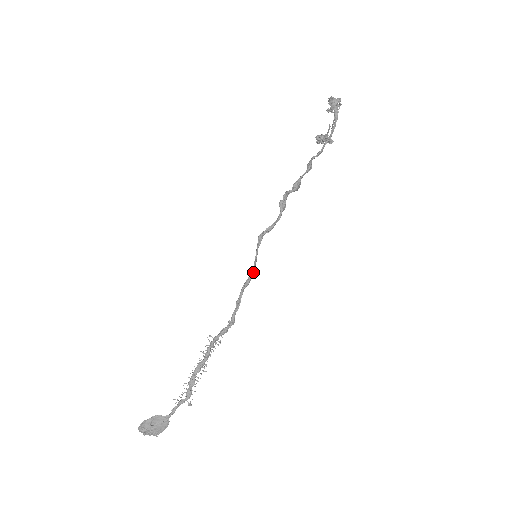
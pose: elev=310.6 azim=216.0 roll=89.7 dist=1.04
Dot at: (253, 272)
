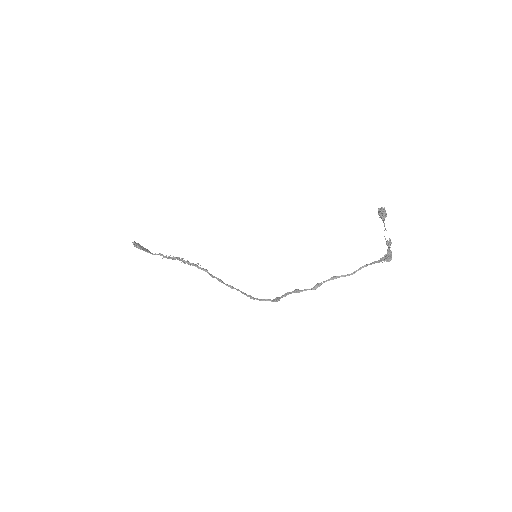
Dot at: (237, 290)
